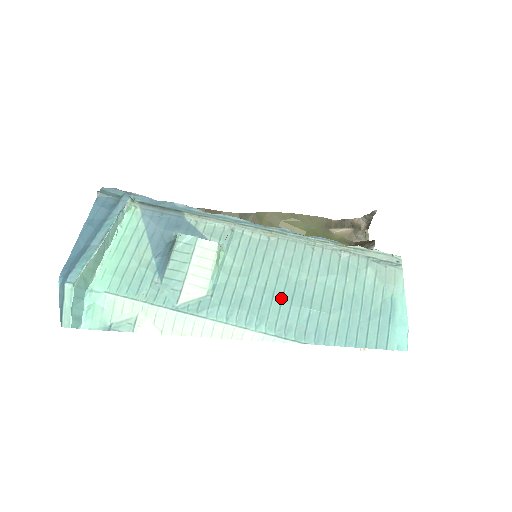
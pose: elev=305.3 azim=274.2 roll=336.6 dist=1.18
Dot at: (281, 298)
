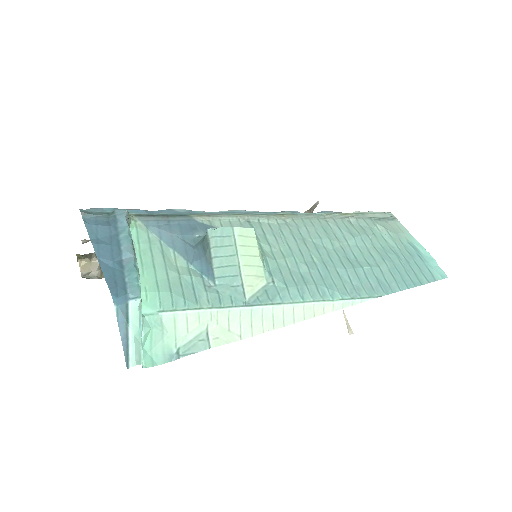
Dot at: (333, 266)
